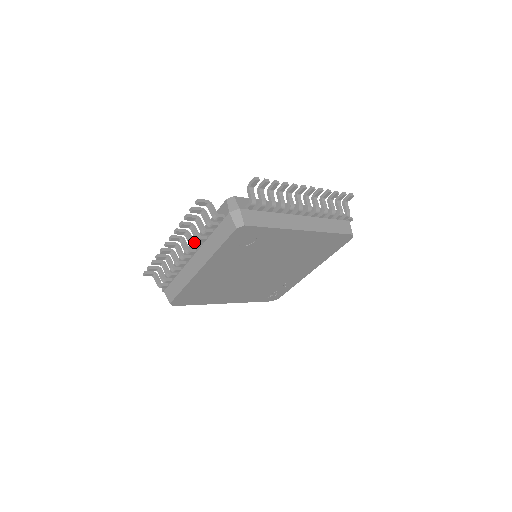
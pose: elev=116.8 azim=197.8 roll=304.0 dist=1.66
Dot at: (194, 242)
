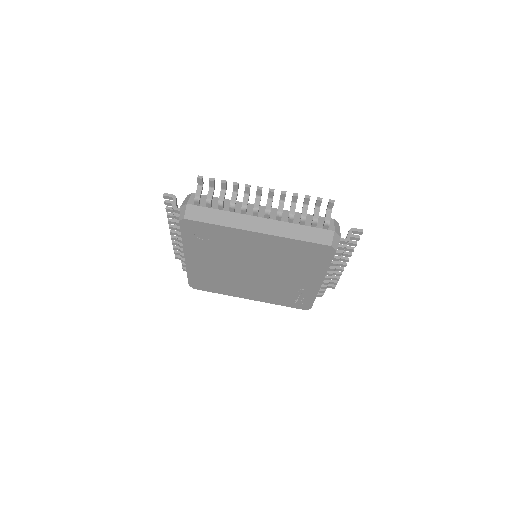
Dot at: (179, 232)
